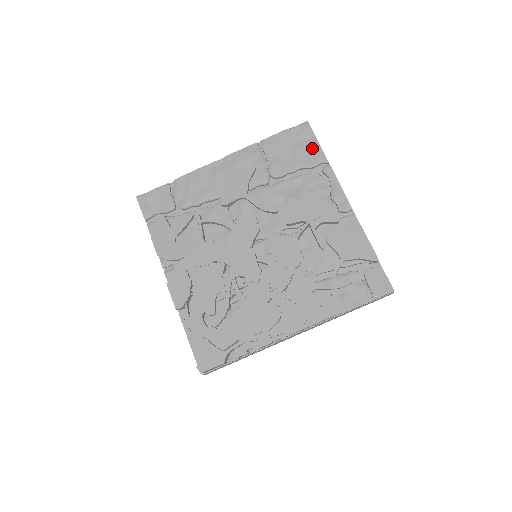
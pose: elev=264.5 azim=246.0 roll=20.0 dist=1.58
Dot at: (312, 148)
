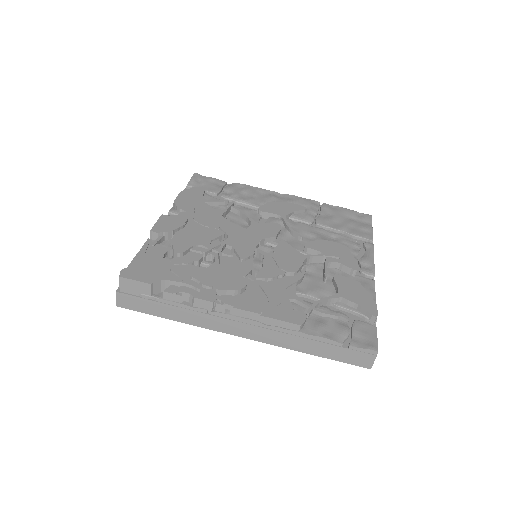
Dot at: (364, 228)
